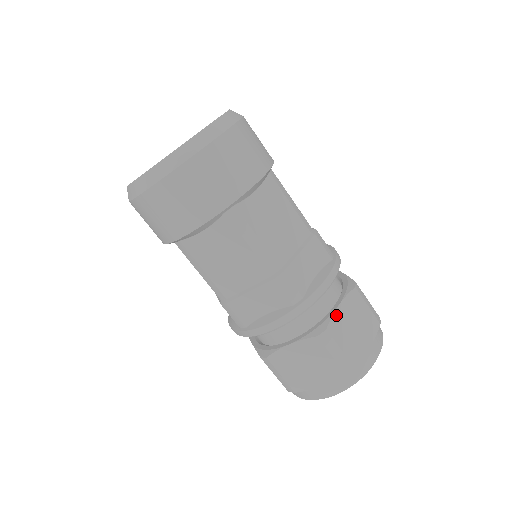
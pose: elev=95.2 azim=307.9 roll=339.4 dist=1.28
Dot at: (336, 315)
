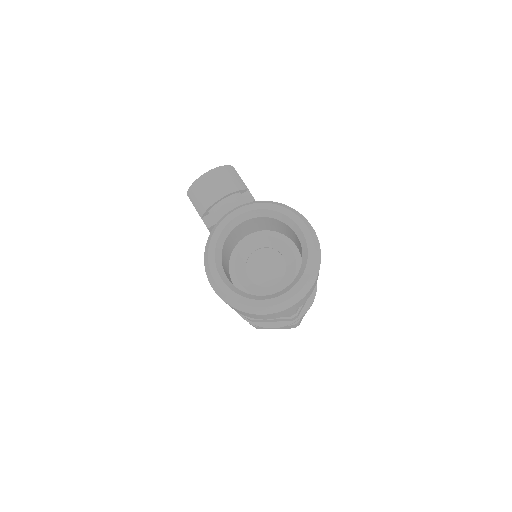
Dot at: occluded
